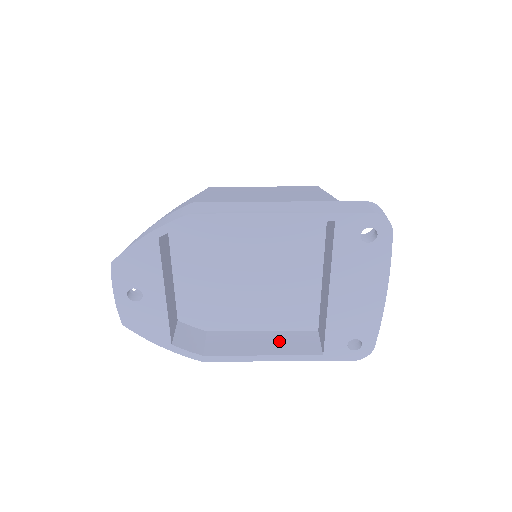
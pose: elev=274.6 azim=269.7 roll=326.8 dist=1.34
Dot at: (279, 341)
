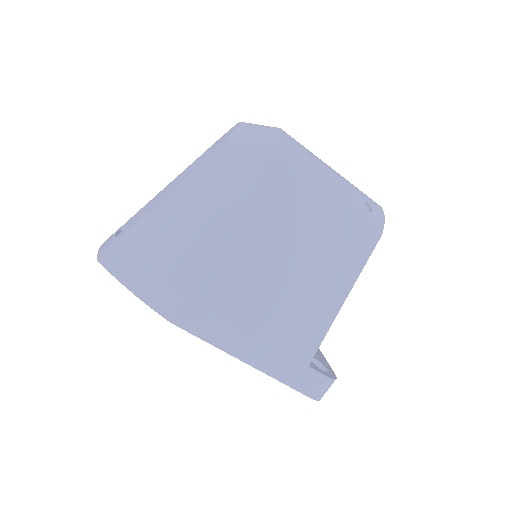
Dot at: occluded
